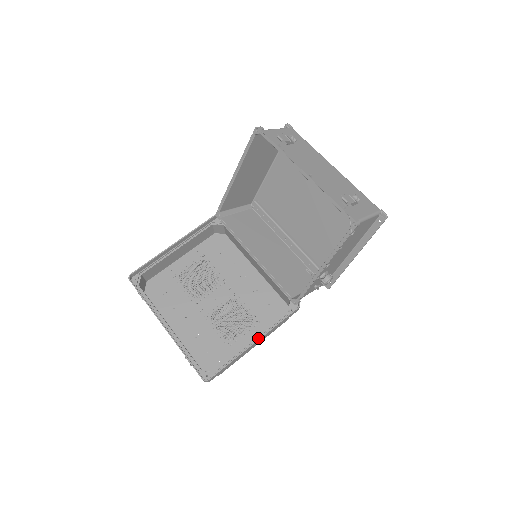
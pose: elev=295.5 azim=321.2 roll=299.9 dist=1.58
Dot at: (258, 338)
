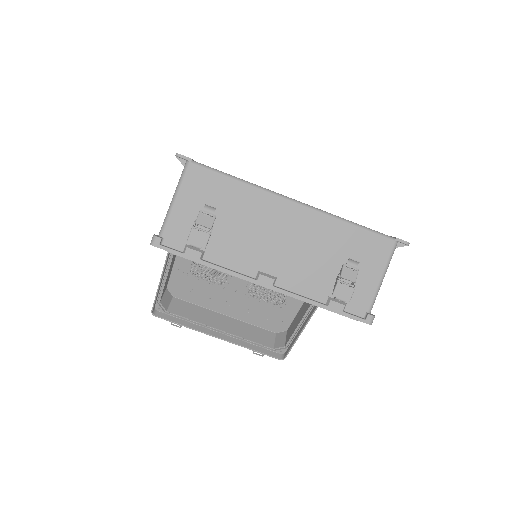
Dot at: (307, 312)
